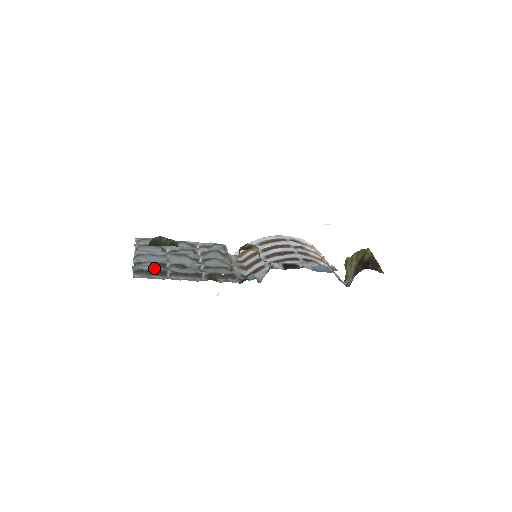
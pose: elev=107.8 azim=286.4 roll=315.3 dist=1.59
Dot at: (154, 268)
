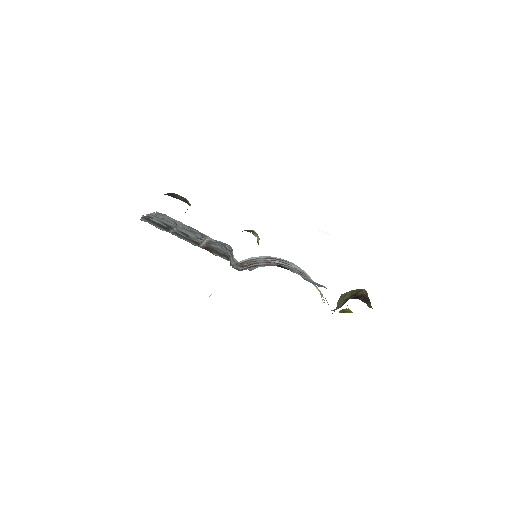
Dot at: (161, 224)
